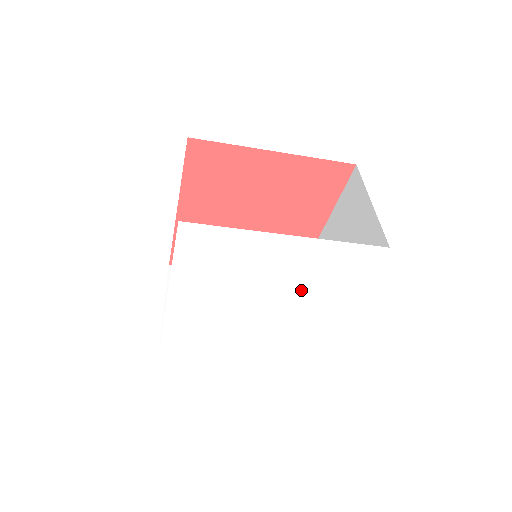
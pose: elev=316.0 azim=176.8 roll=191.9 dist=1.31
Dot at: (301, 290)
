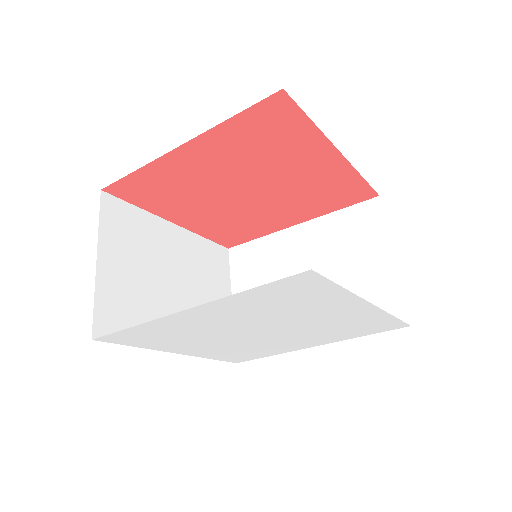
Dot at: (311, 331)
